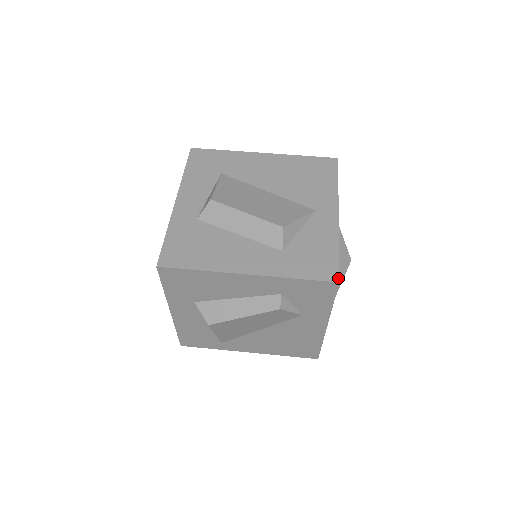
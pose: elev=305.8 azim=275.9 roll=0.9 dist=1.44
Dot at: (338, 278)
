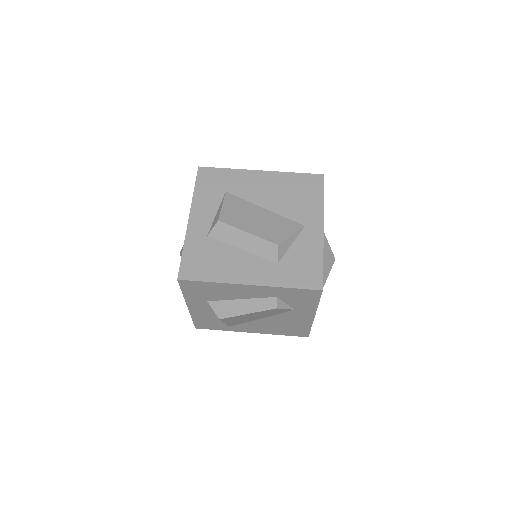
Dot at: (322, 287)
